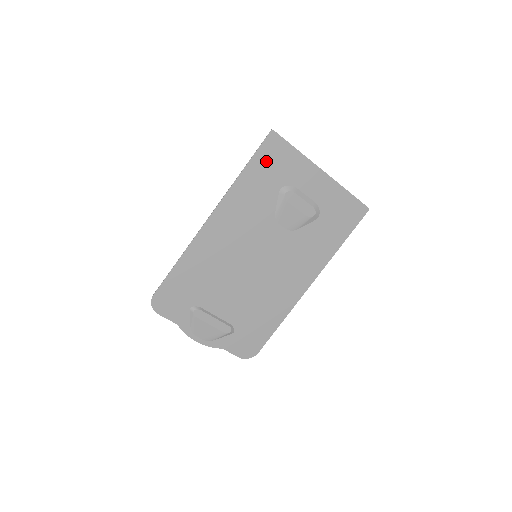
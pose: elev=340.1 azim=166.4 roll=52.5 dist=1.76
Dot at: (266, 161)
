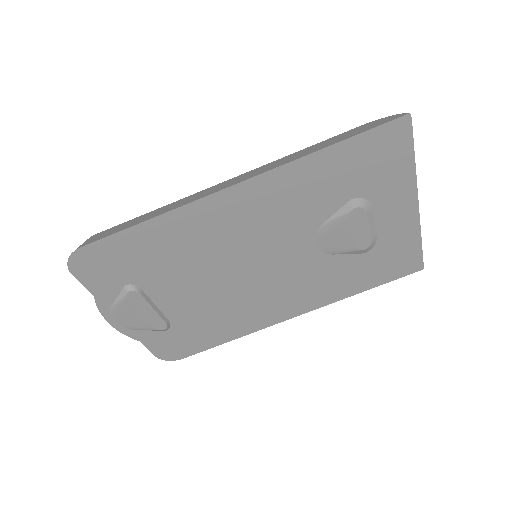
Dot at: (367, 153)
